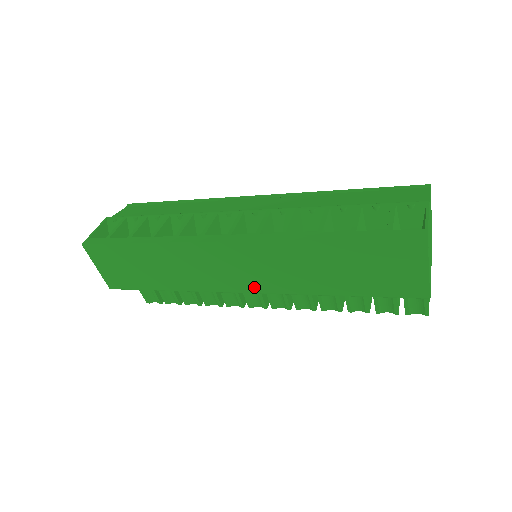
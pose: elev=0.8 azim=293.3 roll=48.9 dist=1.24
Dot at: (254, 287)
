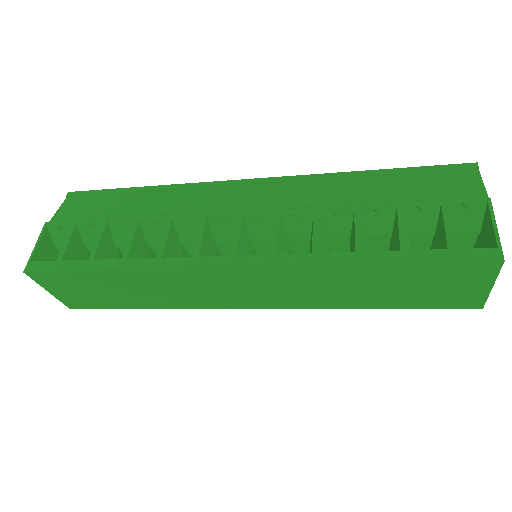
Dot at: (265, 304)
